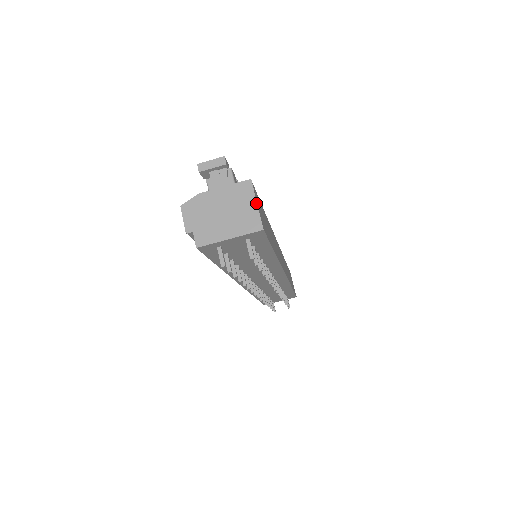
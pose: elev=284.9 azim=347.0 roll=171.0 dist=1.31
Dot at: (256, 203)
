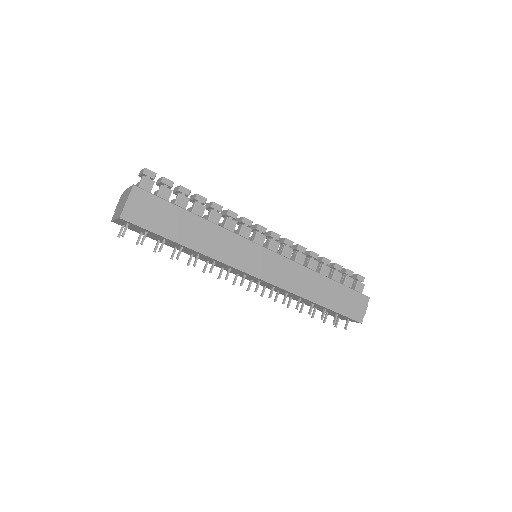
Dot at: (127, 200)
